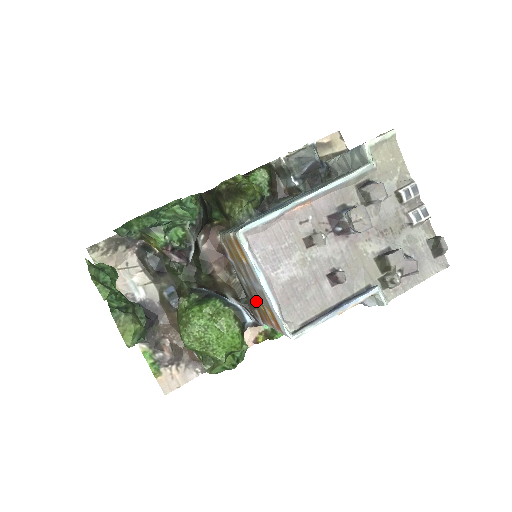
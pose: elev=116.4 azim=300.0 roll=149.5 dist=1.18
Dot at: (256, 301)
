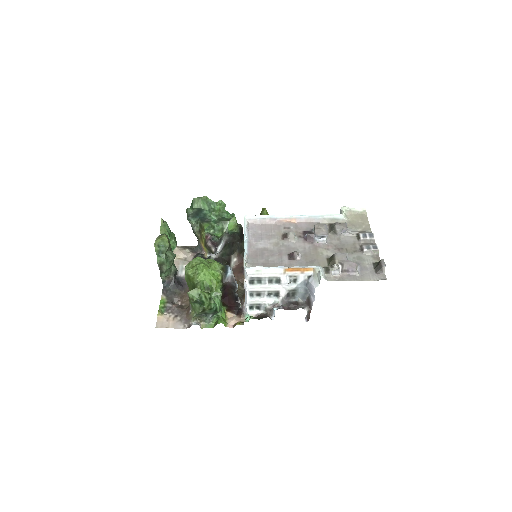
Dot at: occluded
